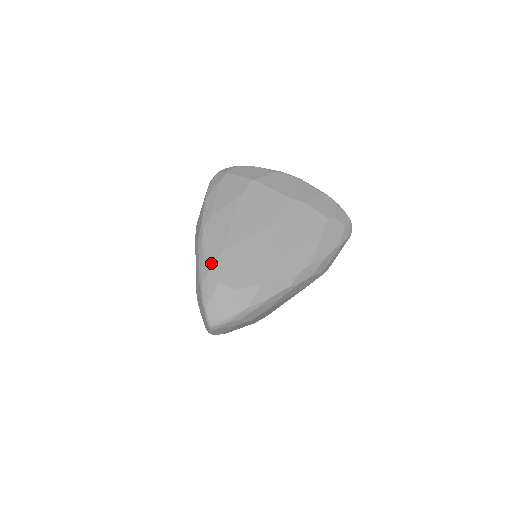
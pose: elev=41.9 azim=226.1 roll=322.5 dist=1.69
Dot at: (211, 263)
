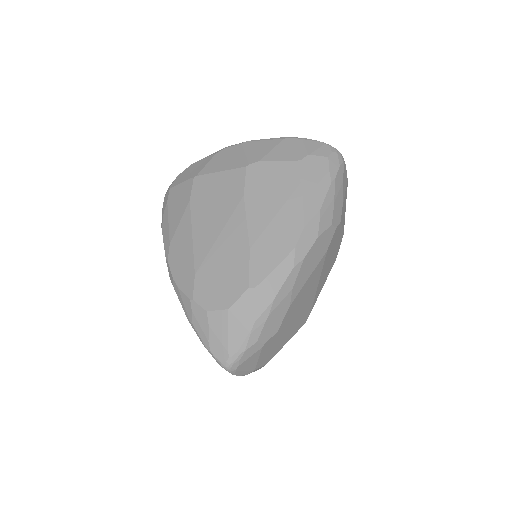
Dot at: (189, 295)
